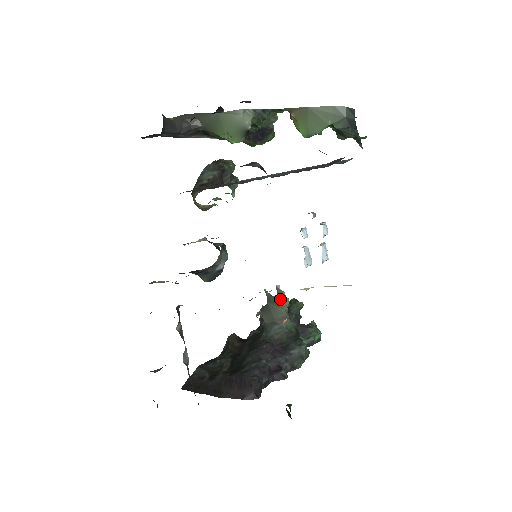
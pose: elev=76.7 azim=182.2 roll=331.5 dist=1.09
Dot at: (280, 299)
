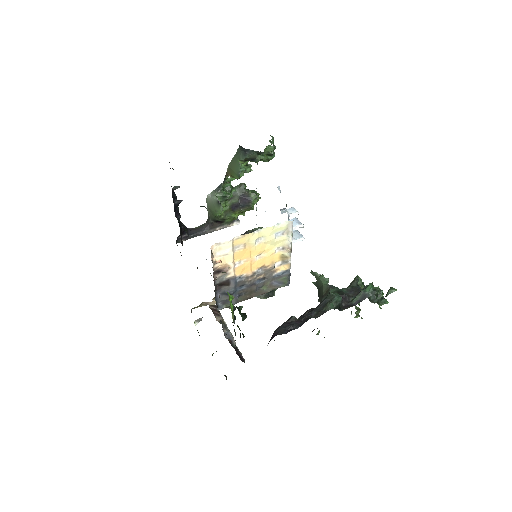
Dot at: (318, 279)
